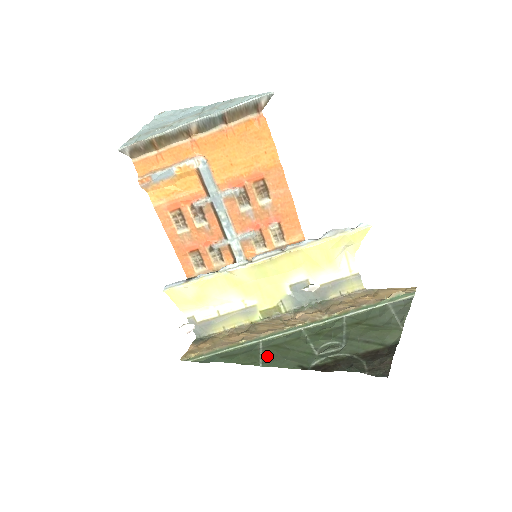
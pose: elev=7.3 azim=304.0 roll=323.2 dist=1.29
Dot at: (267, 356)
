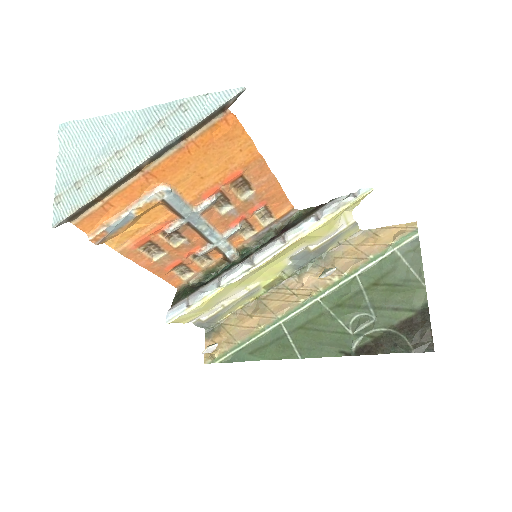
Dot at: (300, 344)
